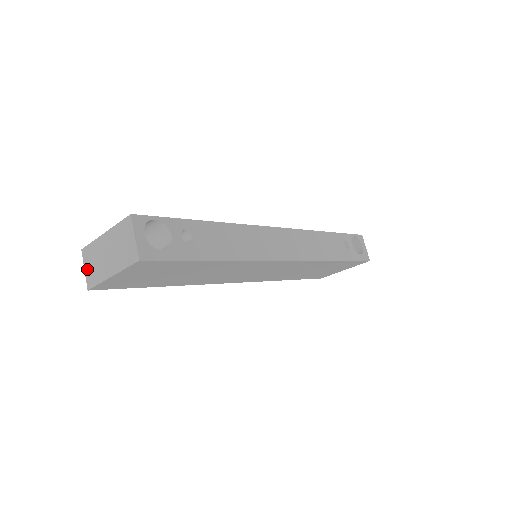
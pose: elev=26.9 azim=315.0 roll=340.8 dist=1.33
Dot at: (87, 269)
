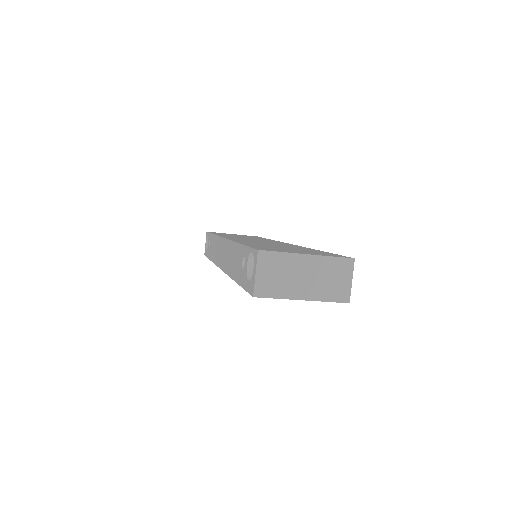
Dot at: (262, 275)
